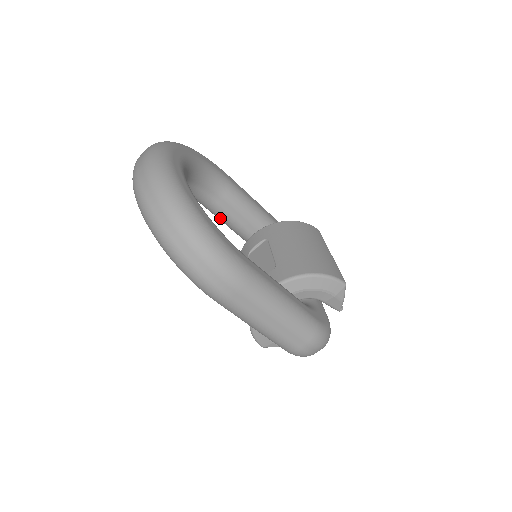
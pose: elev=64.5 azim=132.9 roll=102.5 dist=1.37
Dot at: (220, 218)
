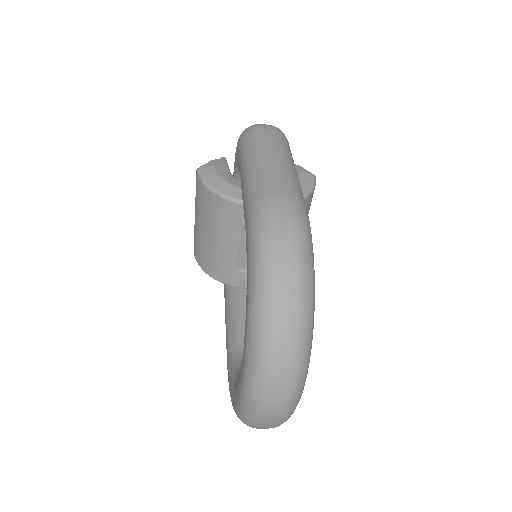
Dot at: occluded
